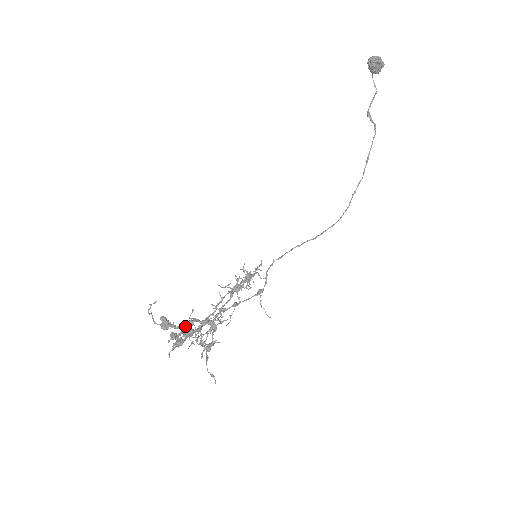
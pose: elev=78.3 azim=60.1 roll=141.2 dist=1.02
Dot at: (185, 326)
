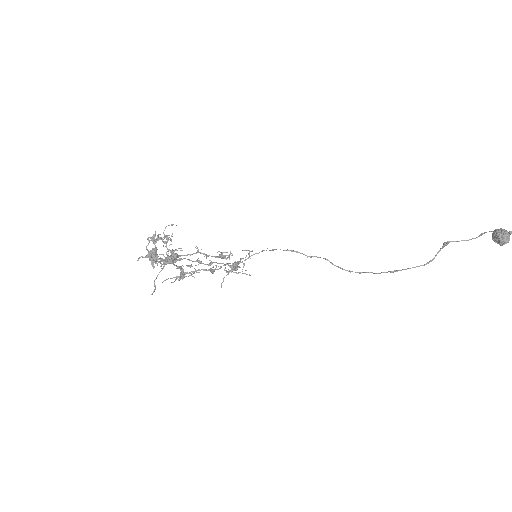
Dot at: occluded
